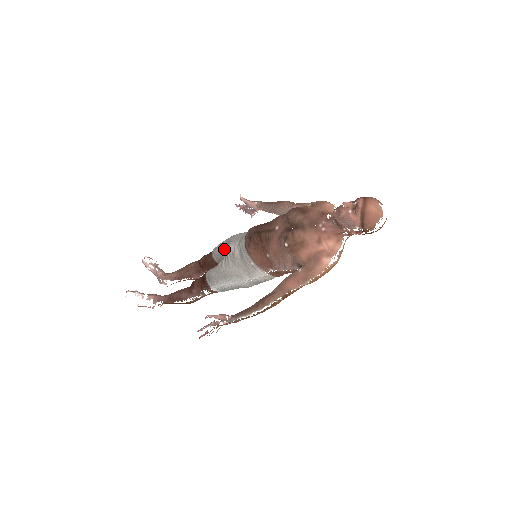
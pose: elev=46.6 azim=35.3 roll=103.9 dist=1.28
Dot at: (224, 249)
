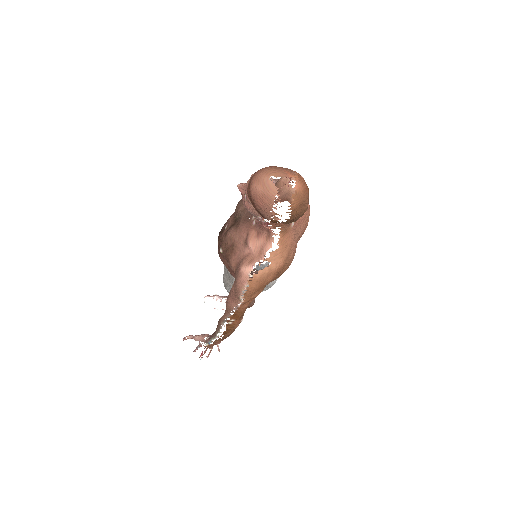
Dot at: occluded
